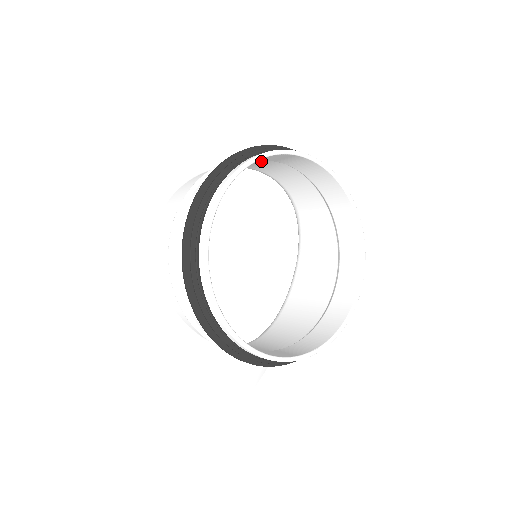
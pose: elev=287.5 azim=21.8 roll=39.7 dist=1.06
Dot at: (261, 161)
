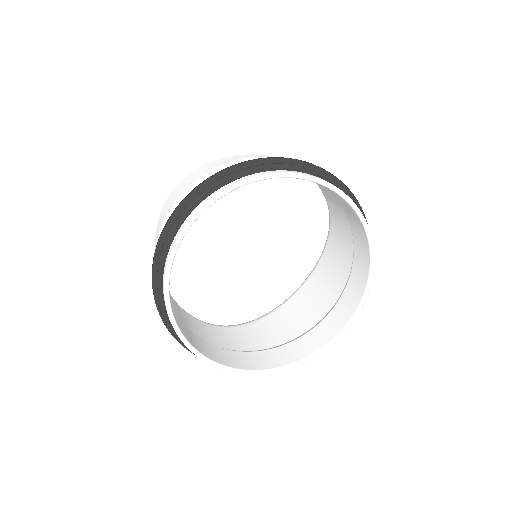
Dot at: occluded
